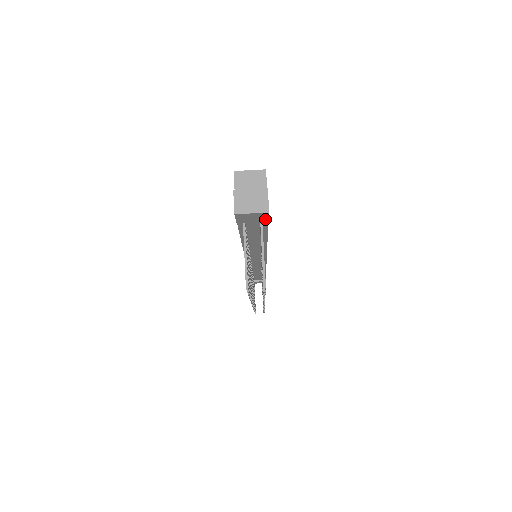
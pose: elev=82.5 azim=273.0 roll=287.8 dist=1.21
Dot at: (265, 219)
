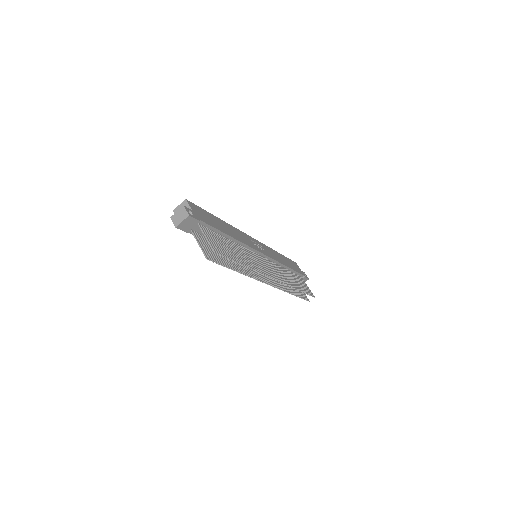
Dot at: (196, 221)
